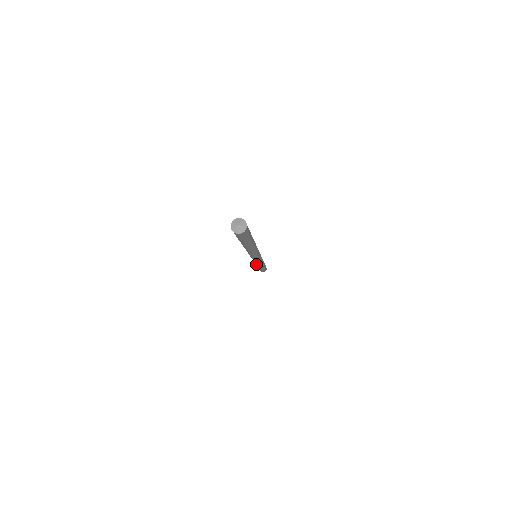
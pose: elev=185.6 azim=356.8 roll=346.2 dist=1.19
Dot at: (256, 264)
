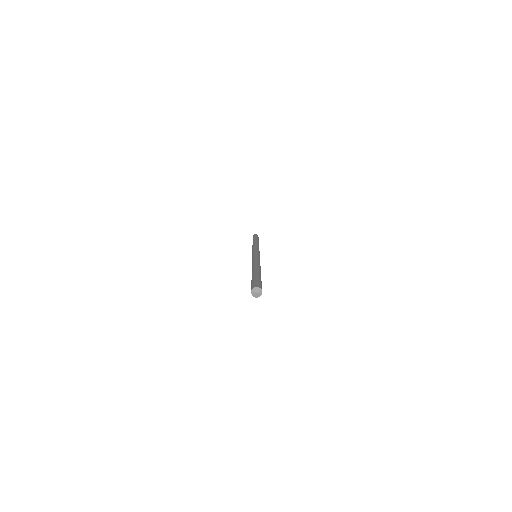
Dot at: occluded
